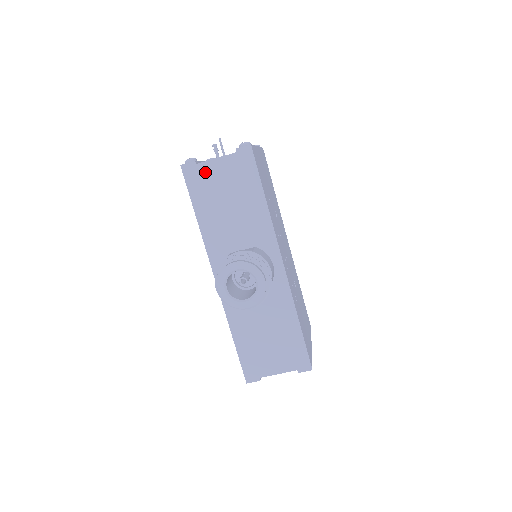
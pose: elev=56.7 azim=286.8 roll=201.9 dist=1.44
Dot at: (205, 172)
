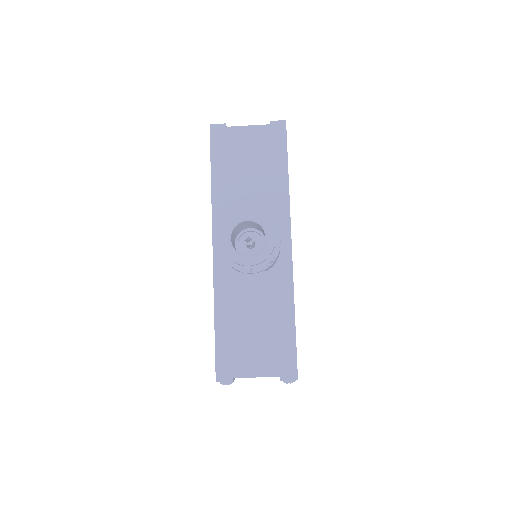
Dot at: (233, 136)
